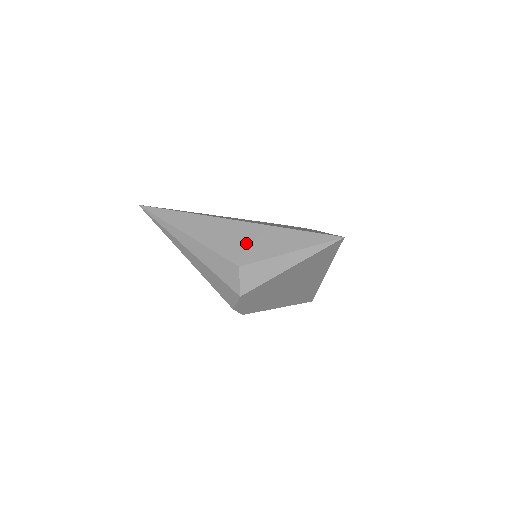
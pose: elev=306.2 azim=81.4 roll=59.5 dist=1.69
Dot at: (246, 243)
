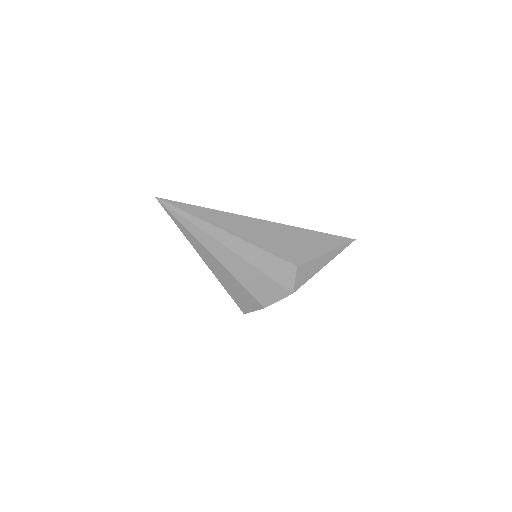
Dot at: (295, 244)
